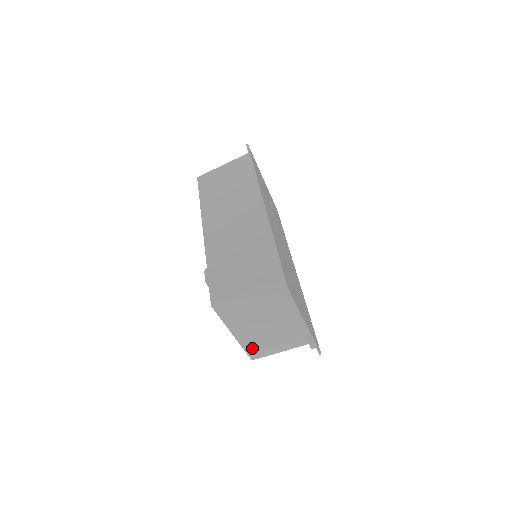
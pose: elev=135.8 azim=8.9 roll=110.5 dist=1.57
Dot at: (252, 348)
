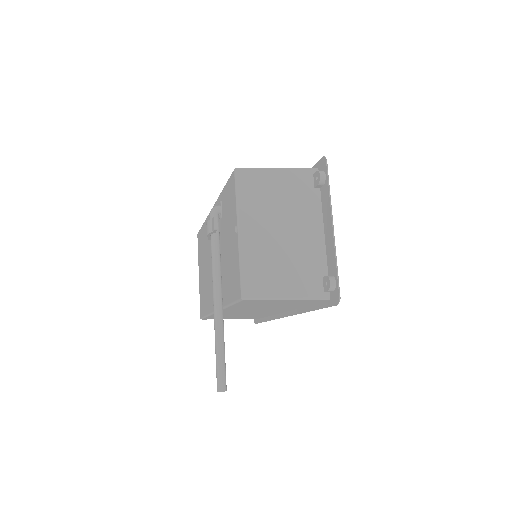
Dot at: (252, 270)
